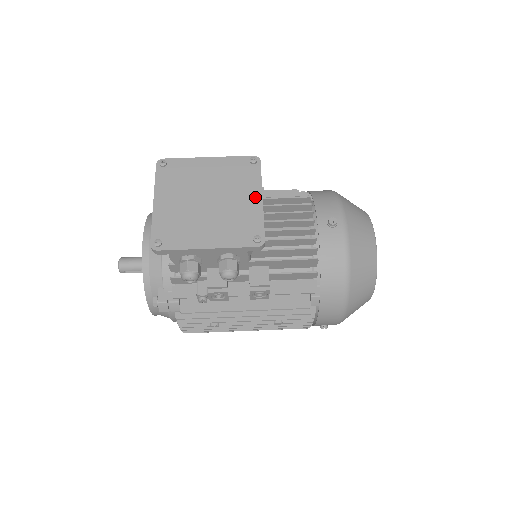
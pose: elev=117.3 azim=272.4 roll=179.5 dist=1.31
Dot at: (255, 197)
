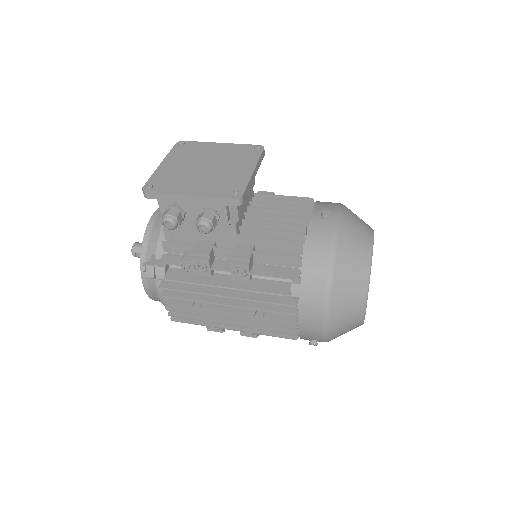
Dot at: (248, 169)
